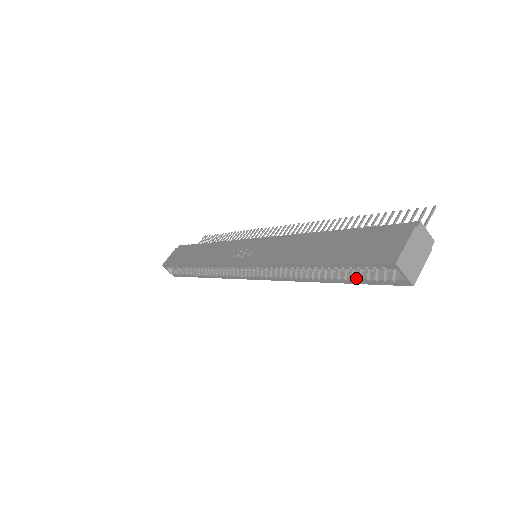
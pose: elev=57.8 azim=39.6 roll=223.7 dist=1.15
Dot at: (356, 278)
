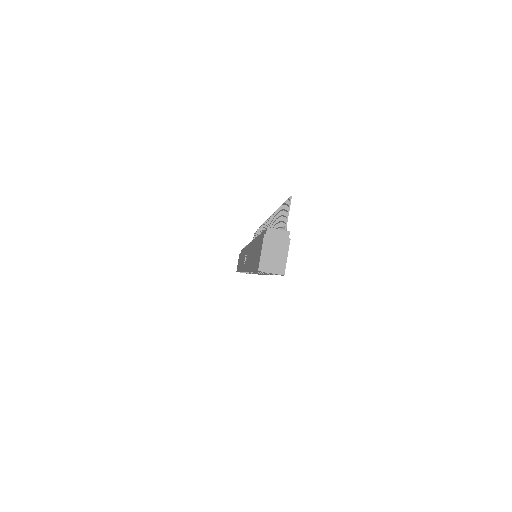
Dot at: occluded
